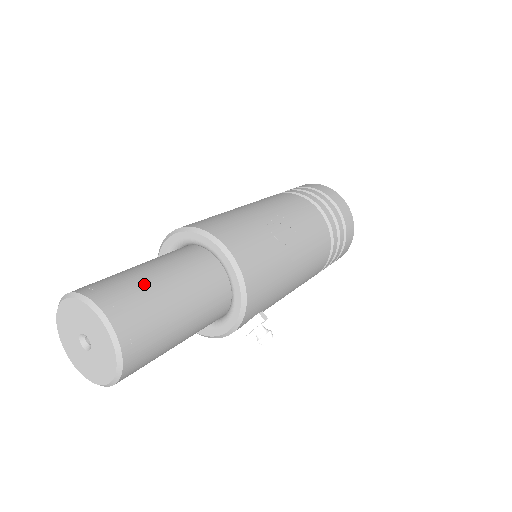
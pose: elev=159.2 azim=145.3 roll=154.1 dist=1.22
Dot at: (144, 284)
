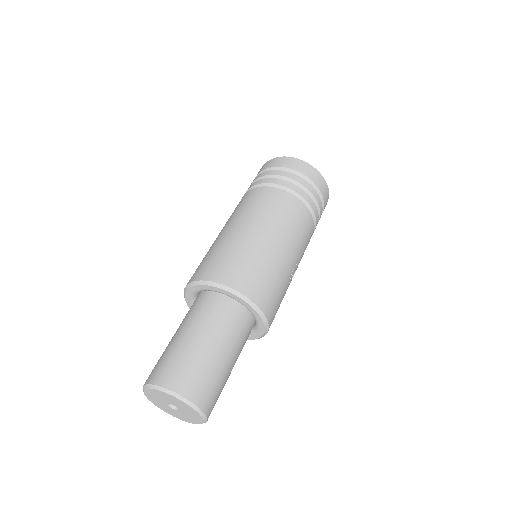
Dot at: (225, 379)
